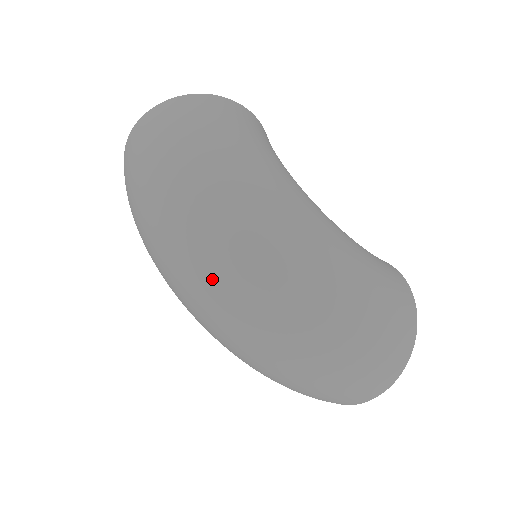
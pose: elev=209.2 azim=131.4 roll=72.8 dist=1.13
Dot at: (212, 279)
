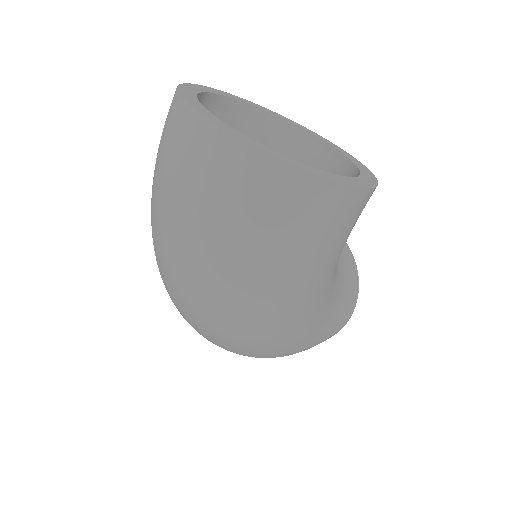
Dot at: (187, 321)
